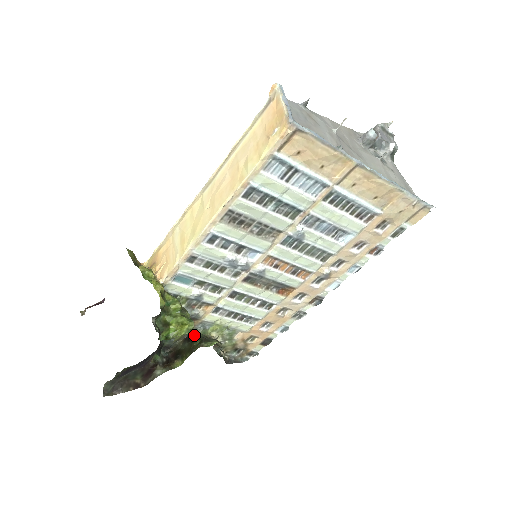
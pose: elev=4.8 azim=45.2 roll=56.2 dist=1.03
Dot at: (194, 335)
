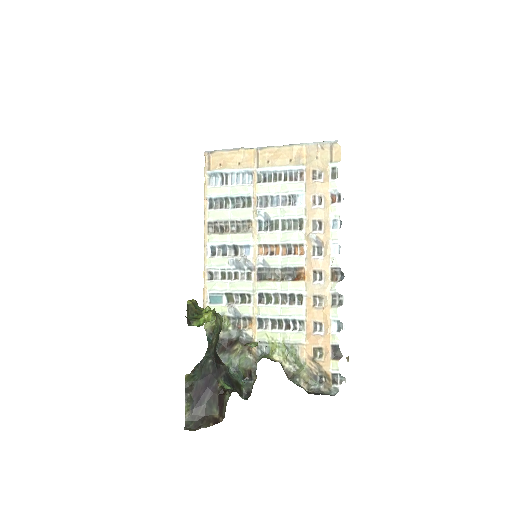
Dot at: (257, 362)
